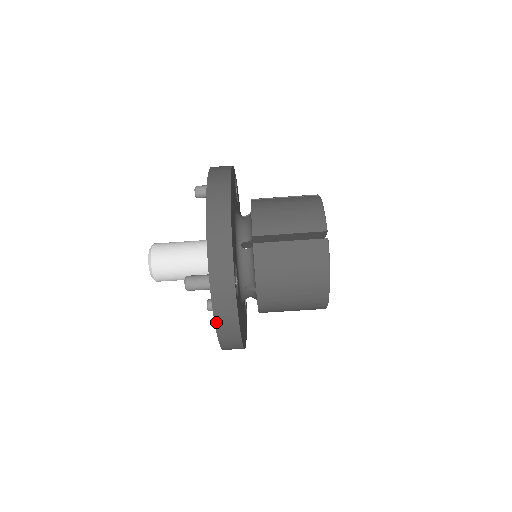
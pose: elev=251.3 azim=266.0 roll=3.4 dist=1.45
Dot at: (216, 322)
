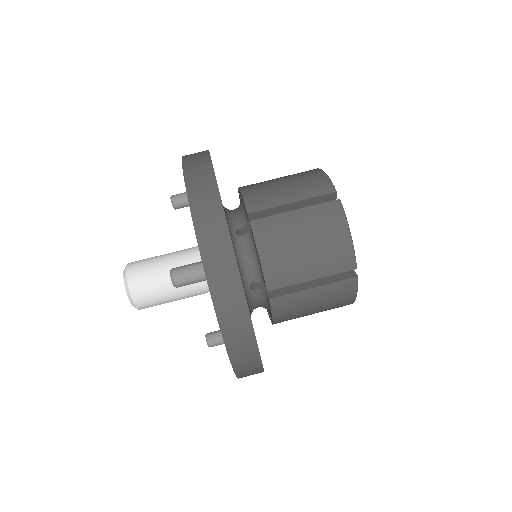
Dot at: (220, 320)
